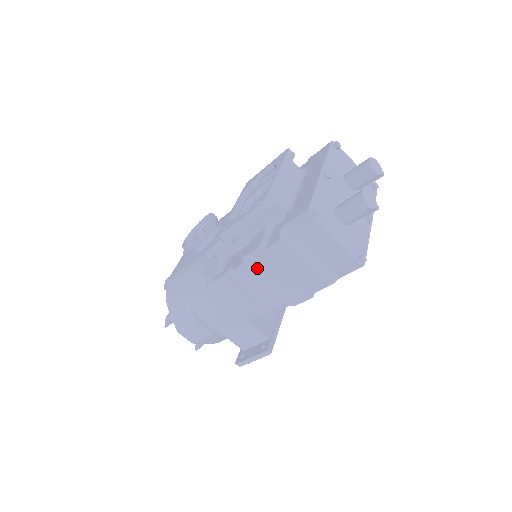
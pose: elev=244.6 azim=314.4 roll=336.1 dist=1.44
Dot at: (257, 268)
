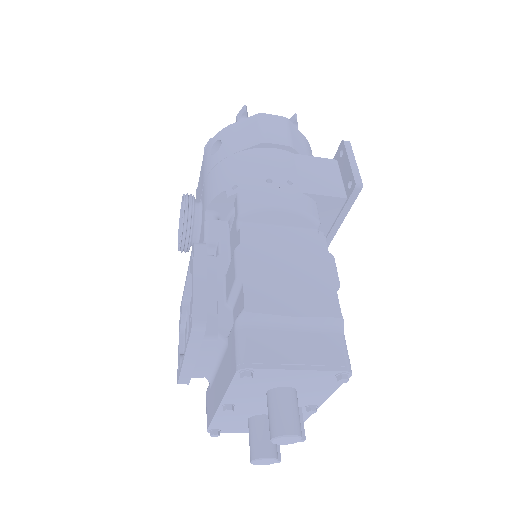
Dot at: occluded
